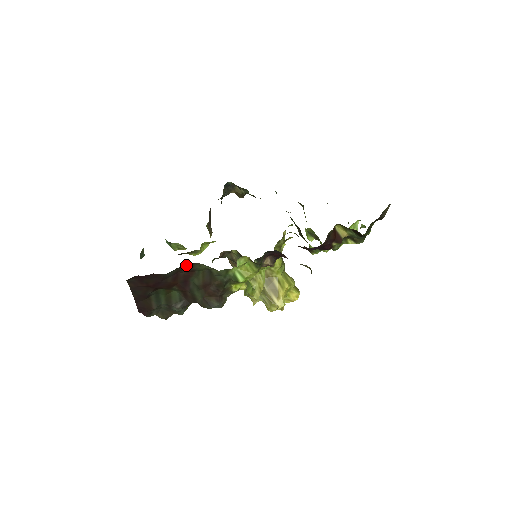
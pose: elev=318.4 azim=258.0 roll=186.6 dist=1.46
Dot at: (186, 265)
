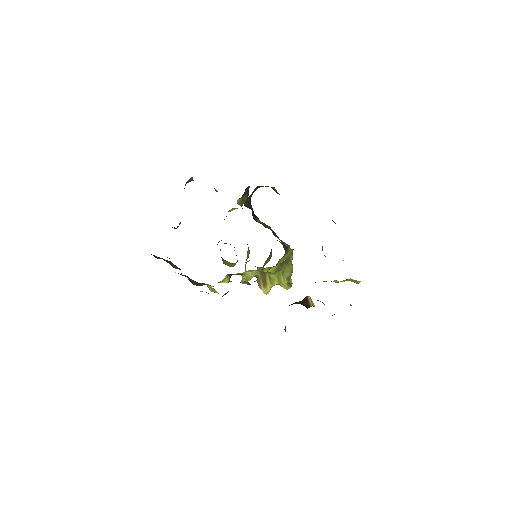
Dot at: occluded
